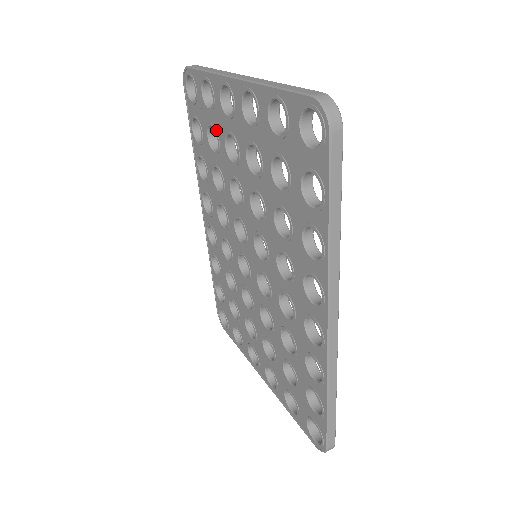
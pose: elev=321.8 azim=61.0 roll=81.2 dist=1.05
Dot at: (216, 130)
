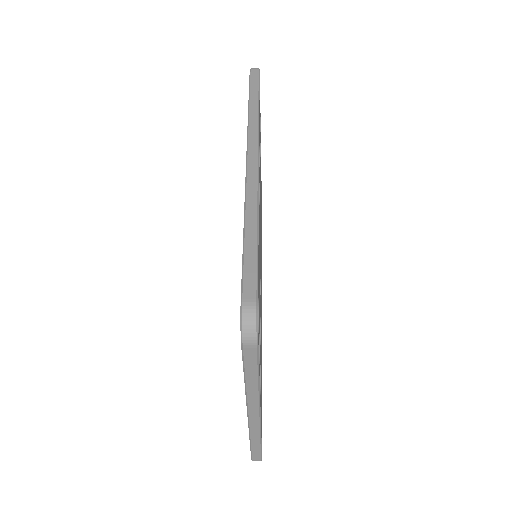
Dot at: occluded
